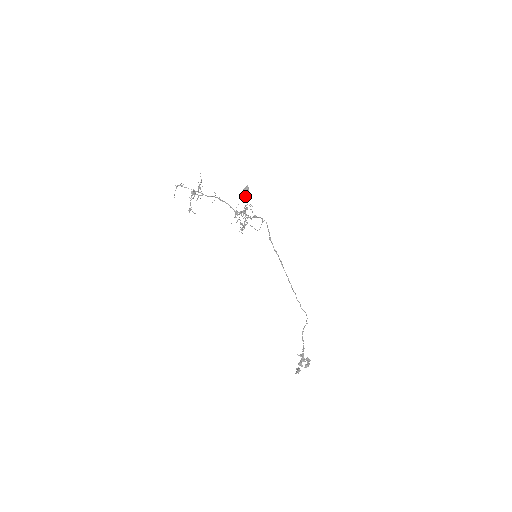
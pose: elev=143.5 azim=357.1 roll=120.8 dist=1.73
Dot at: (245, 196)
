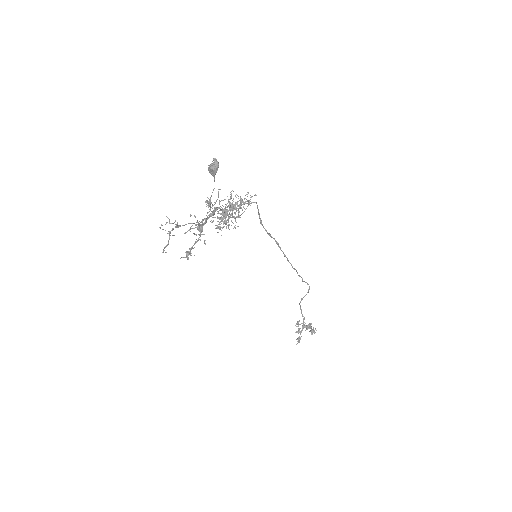
Dot at: (214, 176)
